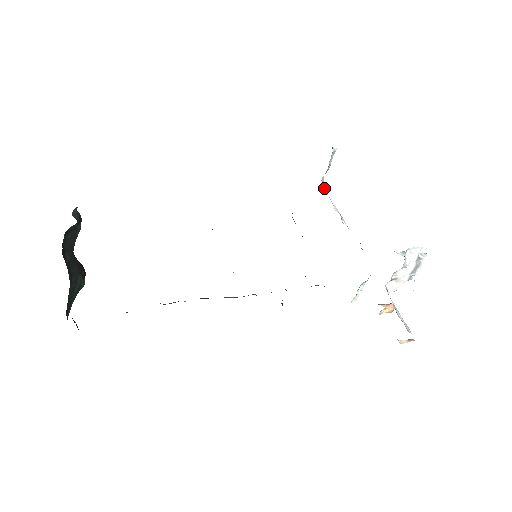
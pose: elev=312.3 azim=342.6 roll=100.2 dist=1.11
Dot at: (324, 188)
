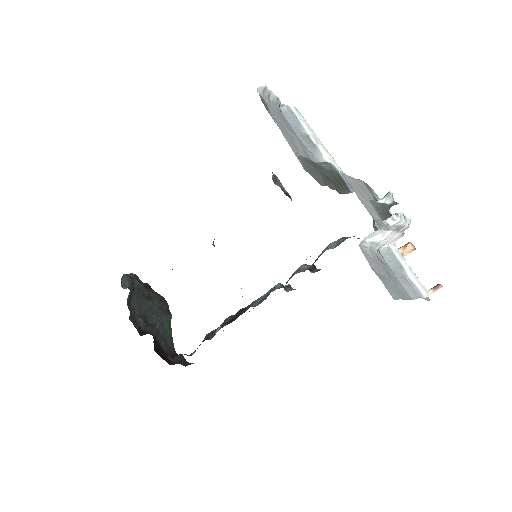
Dot at: (293, 111)
